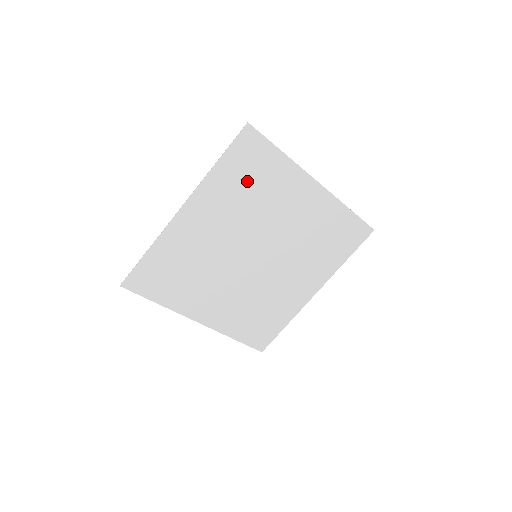
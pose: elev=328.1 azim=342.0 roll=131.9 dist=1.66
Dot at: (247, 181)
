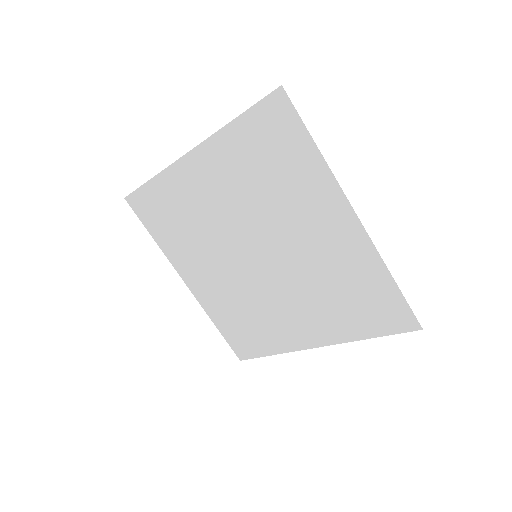
Dot at: (265, 161)
